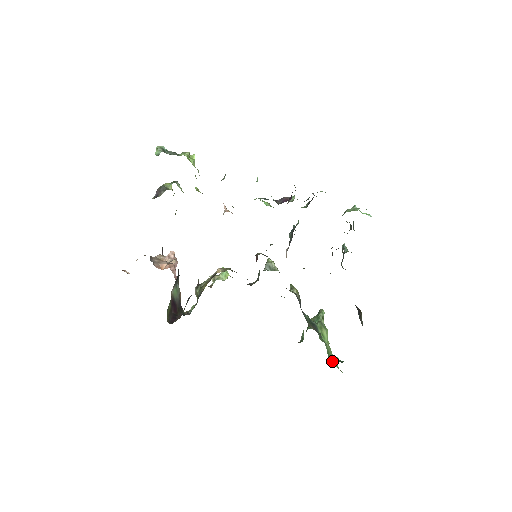
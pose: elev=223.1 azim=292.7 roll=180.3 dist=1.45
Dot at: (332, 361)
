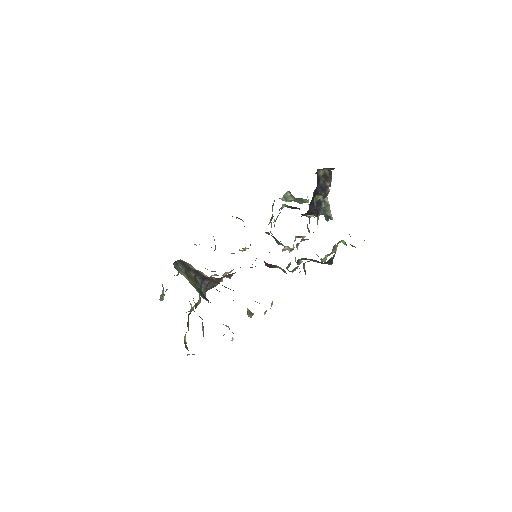
Dot at: occluded
